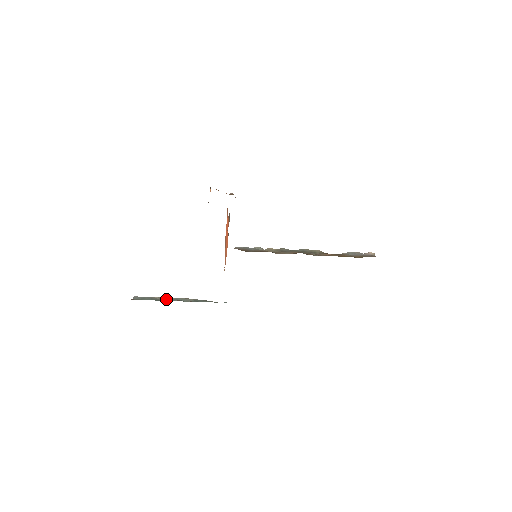
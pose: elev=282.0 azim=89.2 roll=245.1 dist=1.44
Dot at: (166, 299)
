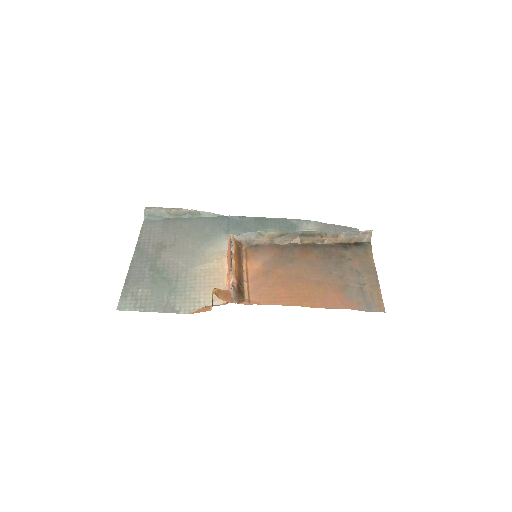
Dot at: (175, 214)
